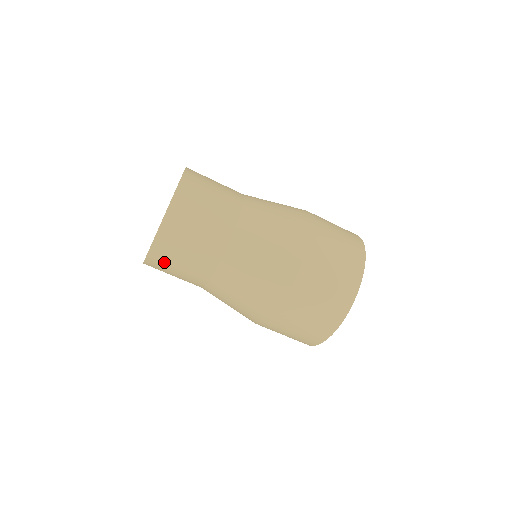
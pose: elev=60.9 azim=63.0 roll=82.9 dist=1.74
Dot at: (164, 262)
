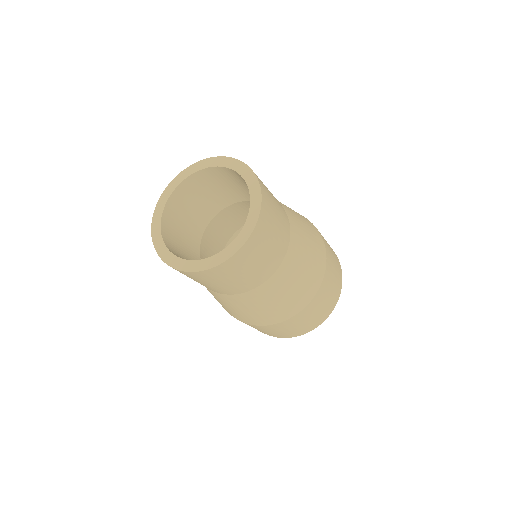
Dot at: occluded
